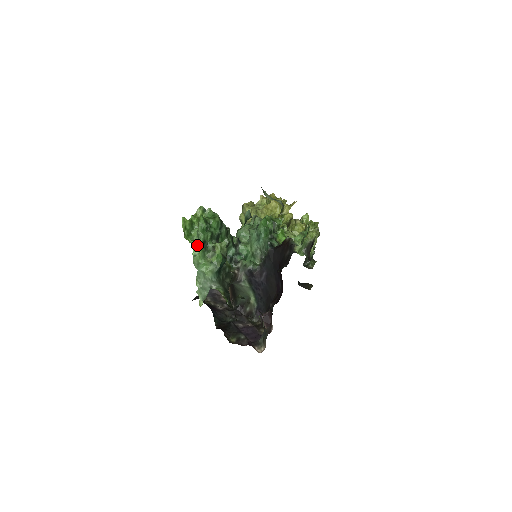
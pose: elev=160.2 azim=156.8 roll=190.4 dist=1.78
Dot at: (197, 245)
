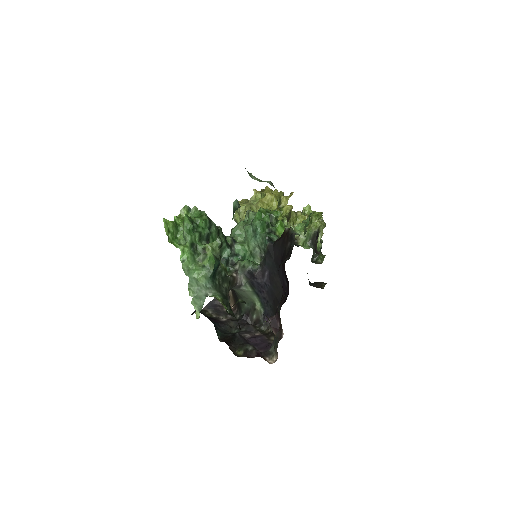
Dot at: (184, 248)
